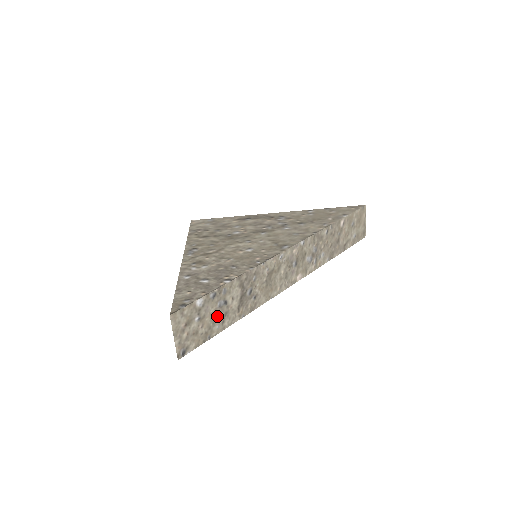
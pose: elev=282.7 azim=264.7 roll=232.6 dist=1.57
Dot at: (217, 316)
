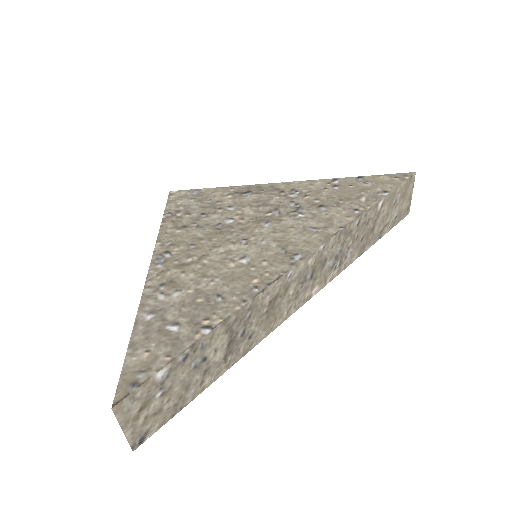
Dot at: (192, 379)
